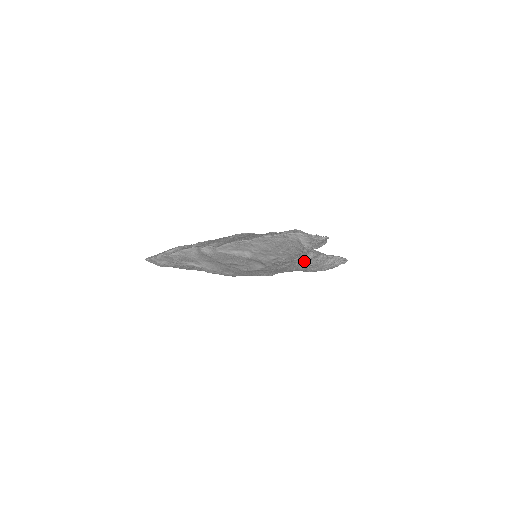
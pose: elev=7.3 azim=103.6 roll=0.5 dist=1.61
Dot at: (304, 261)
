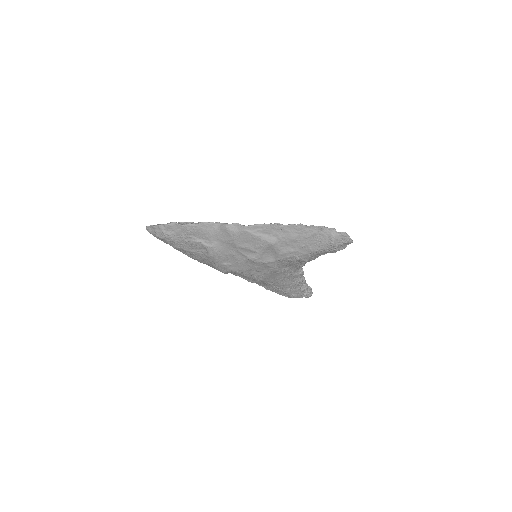
Dot at: (294, 274)
